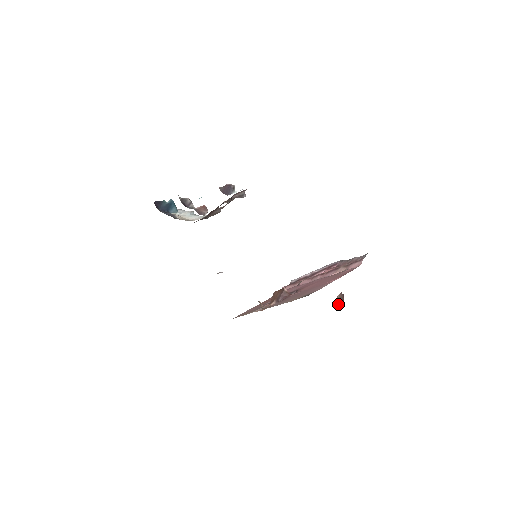
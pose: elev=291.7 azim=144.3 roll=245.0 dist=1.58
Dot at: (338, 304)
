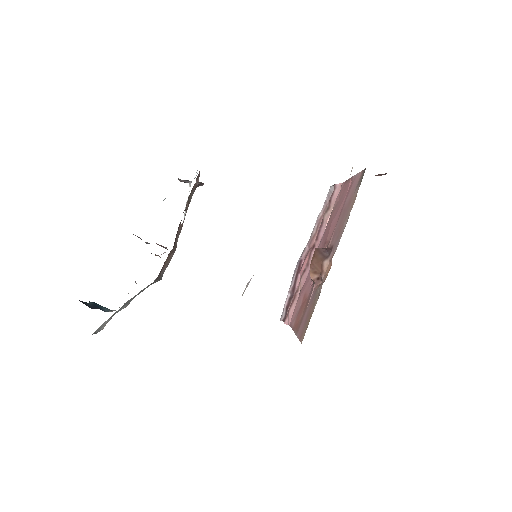
Dot at: (383, 174)
